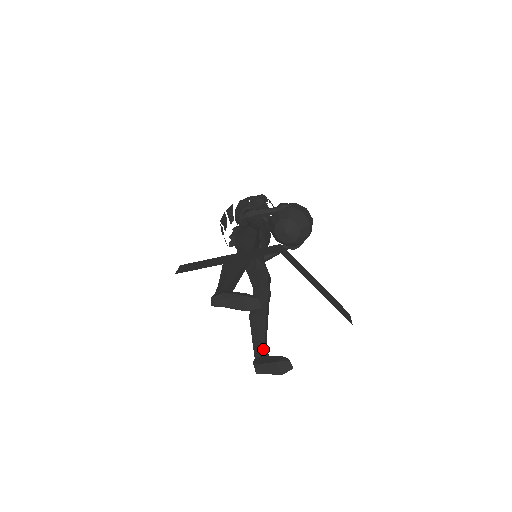
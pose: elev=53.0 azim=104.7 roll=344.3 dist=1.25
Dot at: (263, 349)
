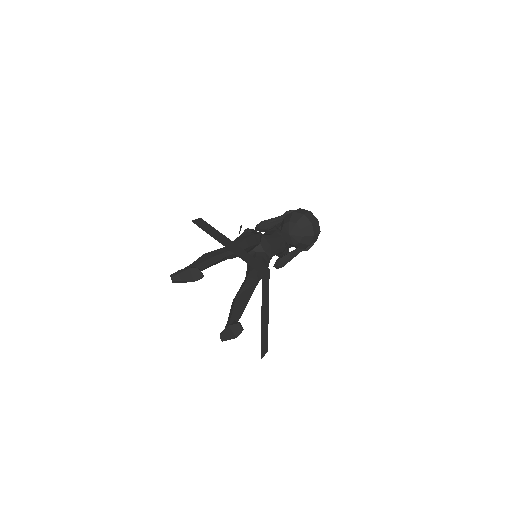
Dot at: (231, 322)
